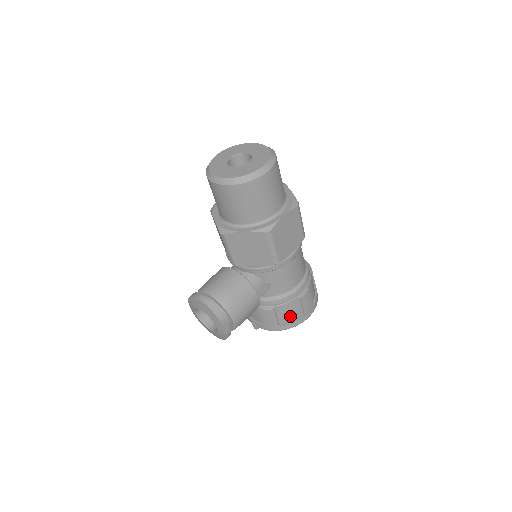
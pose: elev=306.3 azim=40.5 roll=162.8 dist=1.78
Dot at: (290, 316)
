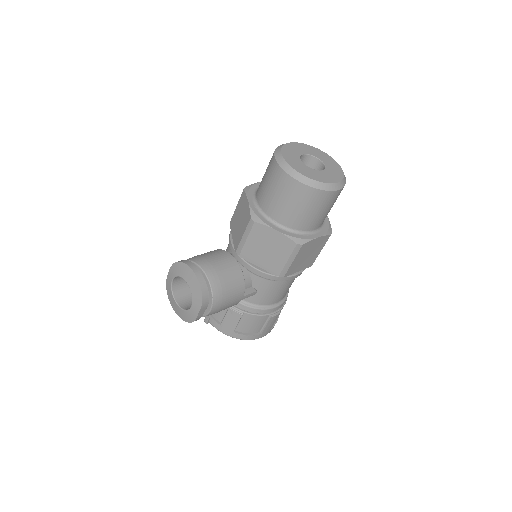
Dot at: (250, 328)
